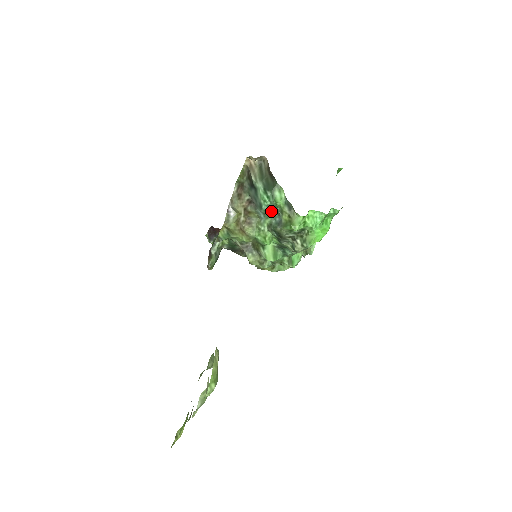
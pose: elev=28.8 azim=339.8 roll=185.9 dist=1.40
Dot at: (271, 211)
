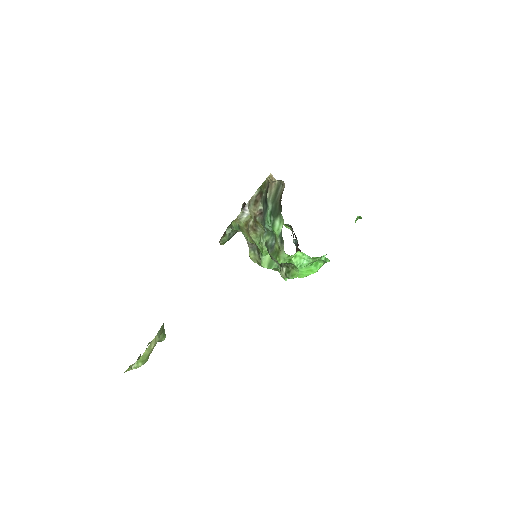
Dot at: occluded
